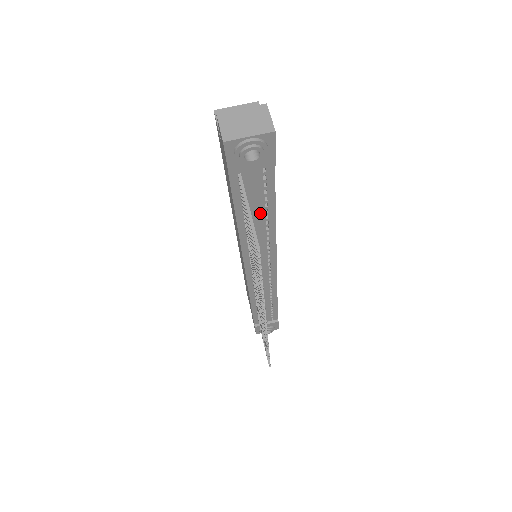
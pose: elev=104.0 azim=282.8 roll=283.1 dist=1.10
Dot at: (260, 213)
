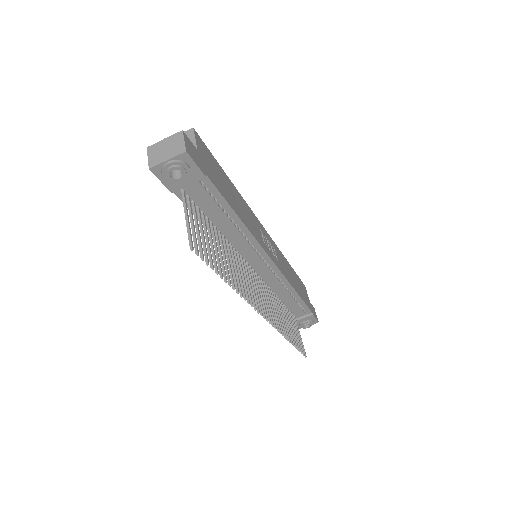
Dot at: (223, 218)
